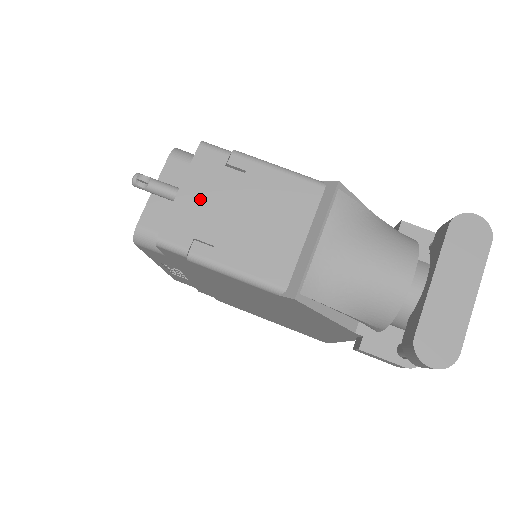
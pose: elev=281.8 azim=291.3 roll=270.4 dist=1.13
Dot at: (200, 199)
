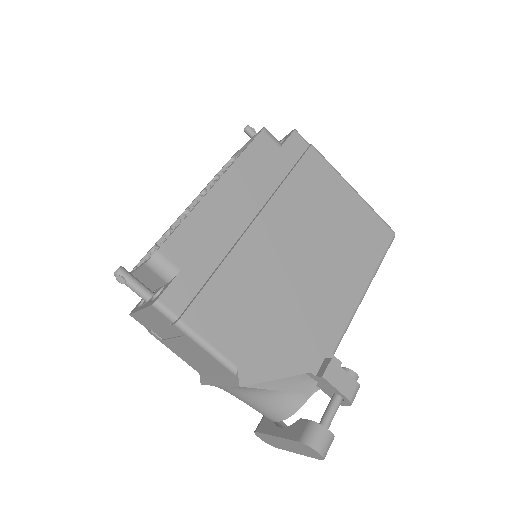
Dot at: (153, 322)
